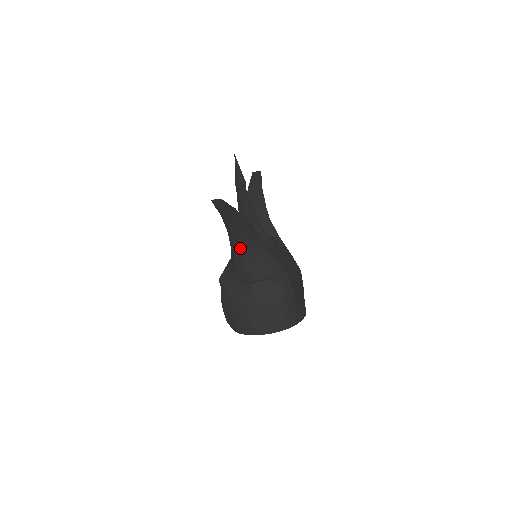
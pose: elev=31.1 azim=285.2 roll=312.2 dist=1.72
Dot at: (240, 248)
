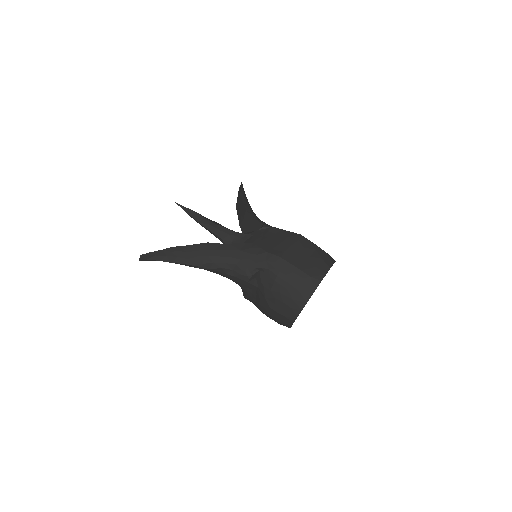
Dot at: (211, 268)
